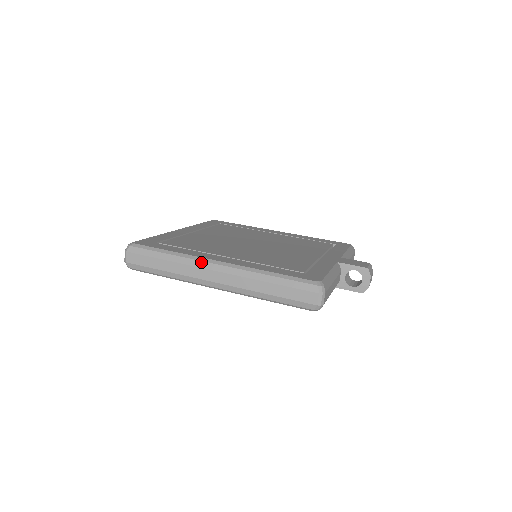
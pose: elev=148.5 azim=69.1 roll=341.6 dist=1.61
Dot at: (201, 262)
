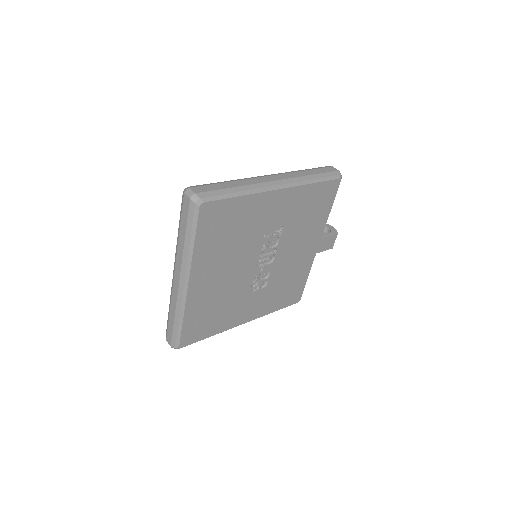
Dot at: (254, 177)
